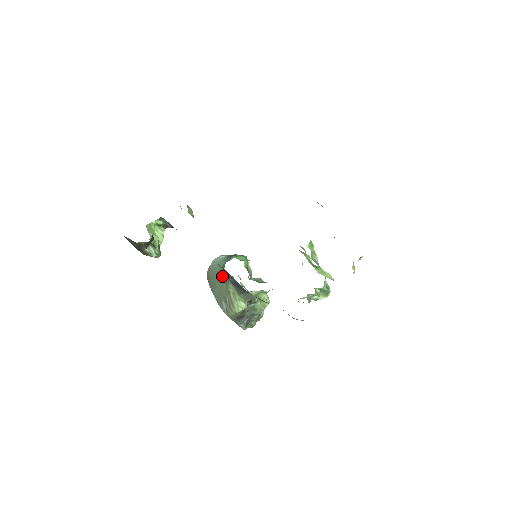
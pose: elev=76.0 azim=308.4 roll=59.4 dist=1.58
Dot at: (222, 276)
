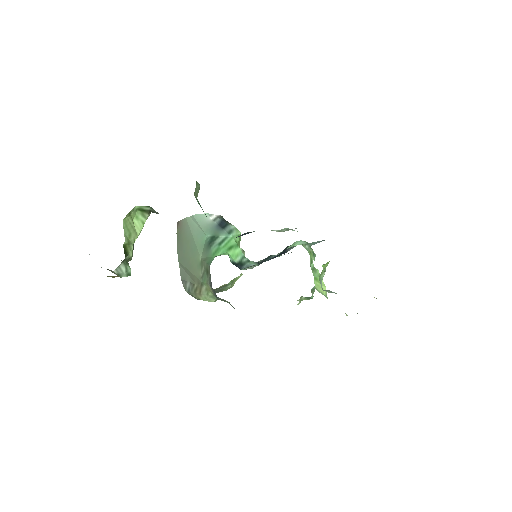
Dot at: (201, 259)
